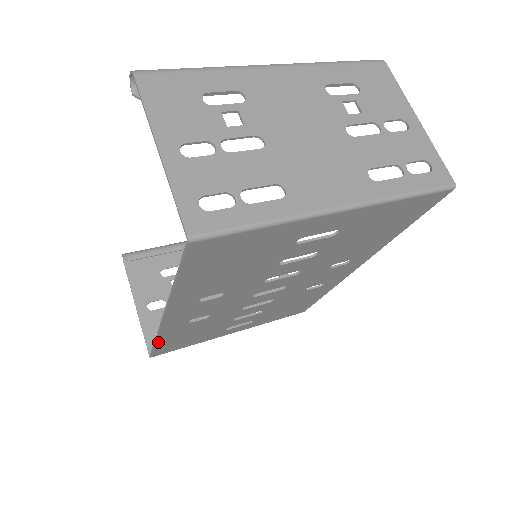
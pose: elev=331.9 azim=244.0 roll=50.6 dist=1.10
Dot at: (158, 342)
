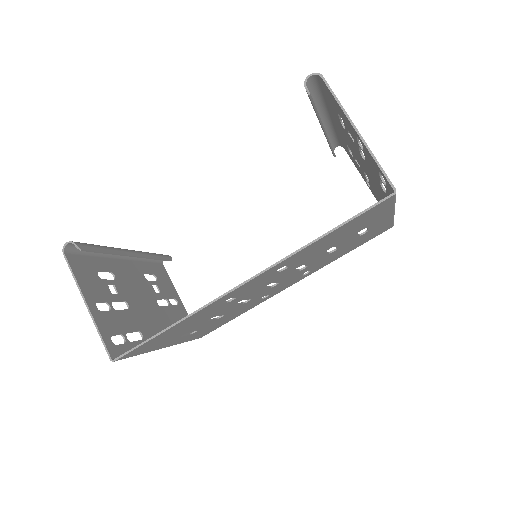
Dot at: (171, 327)
